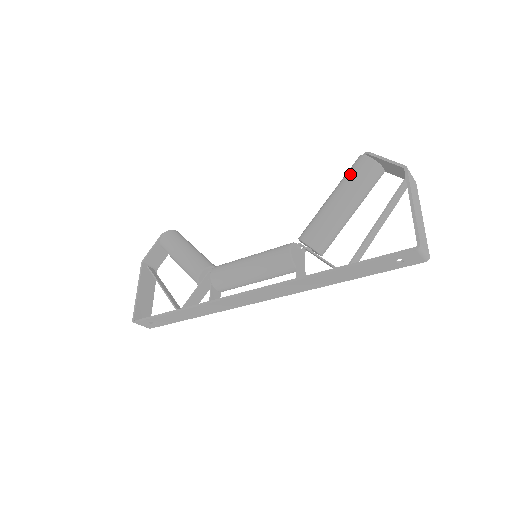
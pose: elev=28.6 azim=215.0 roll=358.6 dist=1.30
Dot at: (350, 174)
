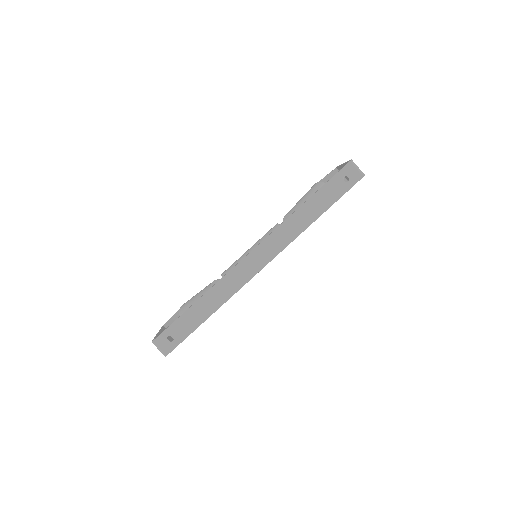
Dot at: occluded
